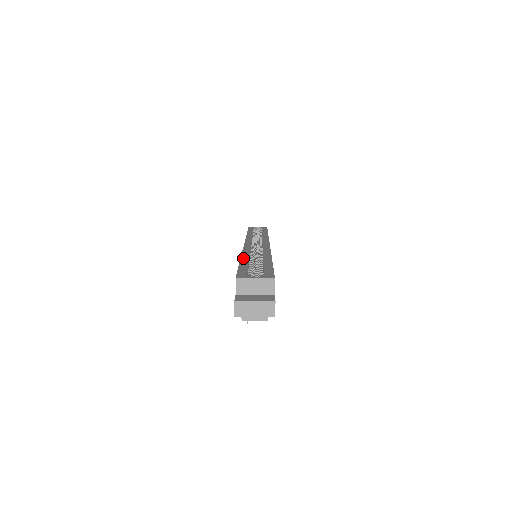
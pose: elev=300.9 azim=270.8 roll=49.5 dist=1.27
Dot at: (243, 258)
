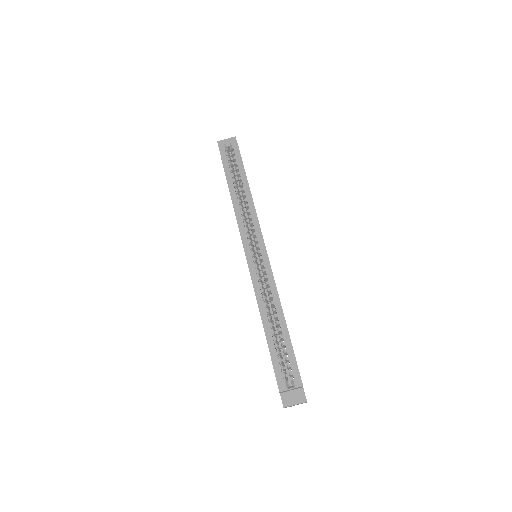
Dot at: (265, 325)
